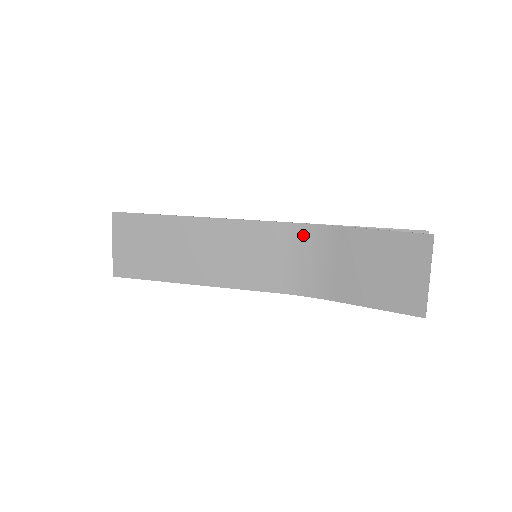
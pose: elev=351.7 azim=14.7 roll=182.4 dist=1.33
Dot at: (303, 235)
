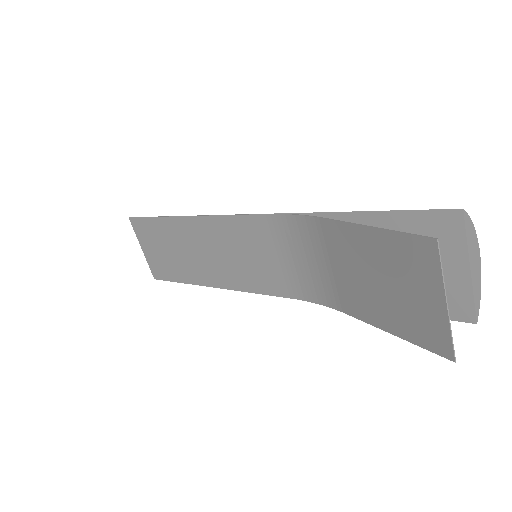
Dot at: (293, 229)
